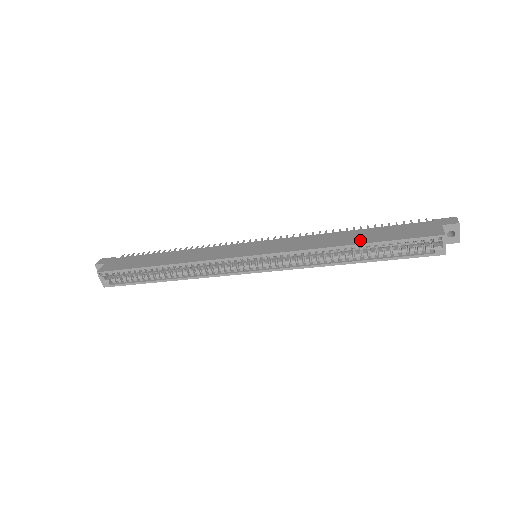
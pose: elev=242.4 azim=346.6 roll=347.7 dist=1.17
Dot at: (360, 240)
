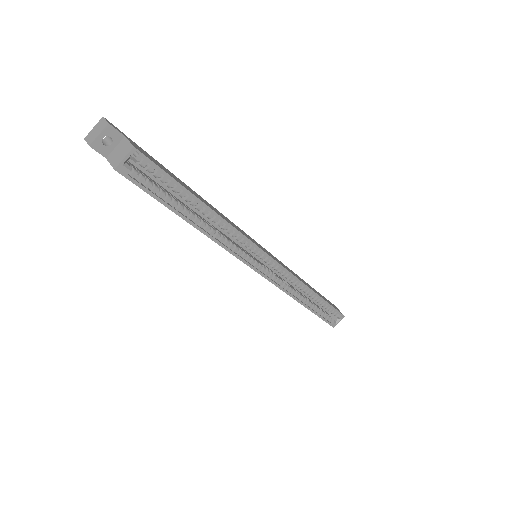
Dot at: occluded
